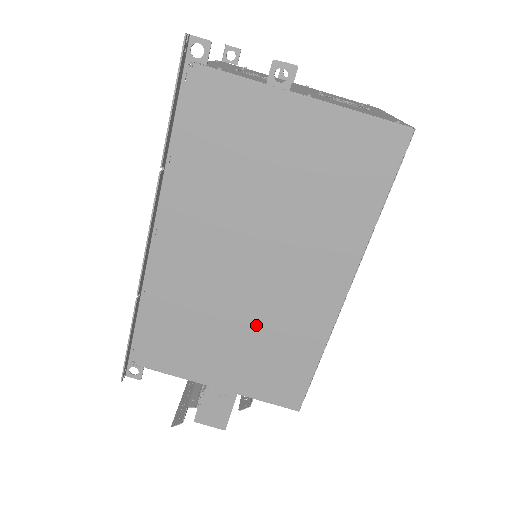
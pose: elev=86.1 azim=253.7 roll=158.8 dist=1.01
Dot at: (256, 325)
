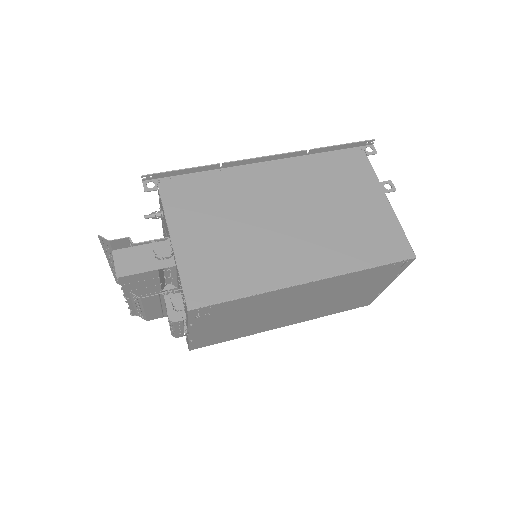
Dot at: (245, 242)
